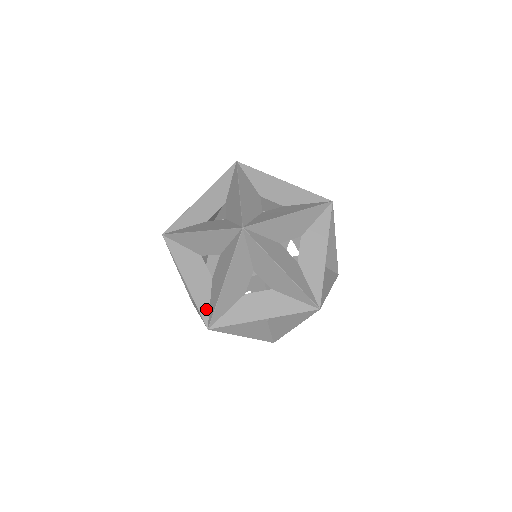
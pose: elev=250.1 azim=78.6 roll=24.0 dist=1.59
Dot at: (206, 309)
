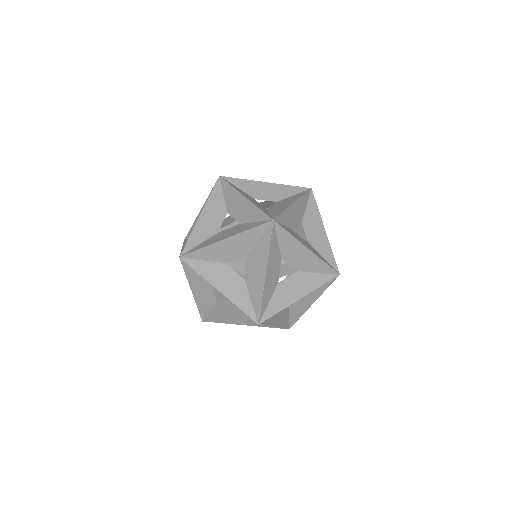
Dot at: (193, 245)
